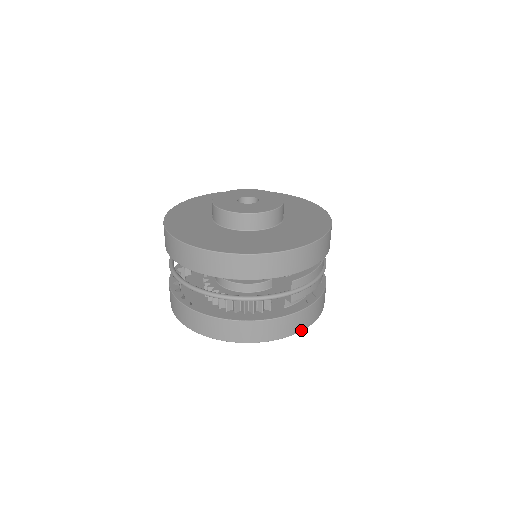
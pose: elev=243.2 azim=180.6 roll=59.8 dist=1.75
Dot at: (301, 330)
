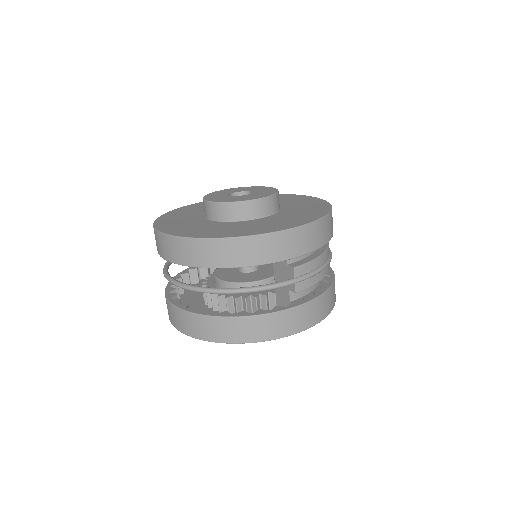
Dot at: (311, 326)
